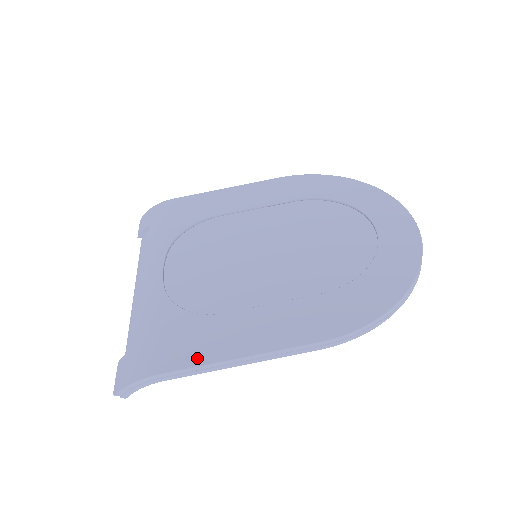
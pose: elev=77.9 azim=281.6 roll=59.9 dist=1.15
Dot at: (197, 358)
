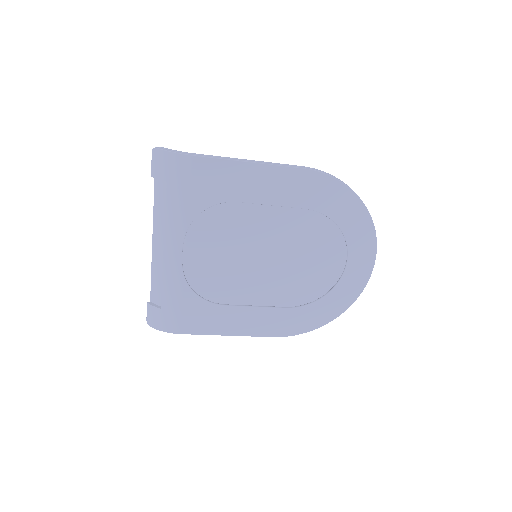
Dot at: (203, 330)
